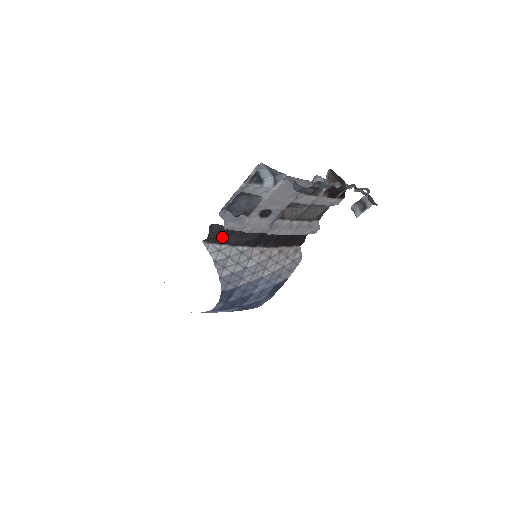
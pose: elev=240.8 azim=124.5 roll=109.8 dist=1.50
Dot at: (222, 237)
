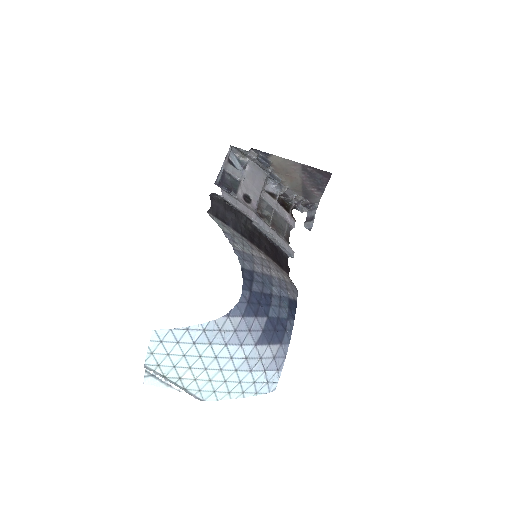
Dot at: (221, 216)
